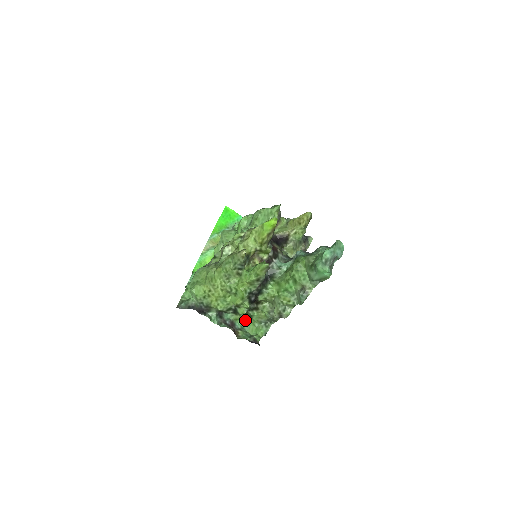
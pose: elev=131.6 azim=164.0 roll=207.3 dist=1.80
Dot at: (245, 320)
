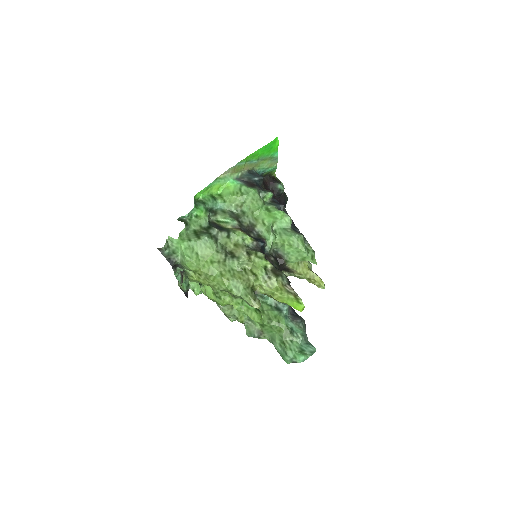
Dot at: occluded
